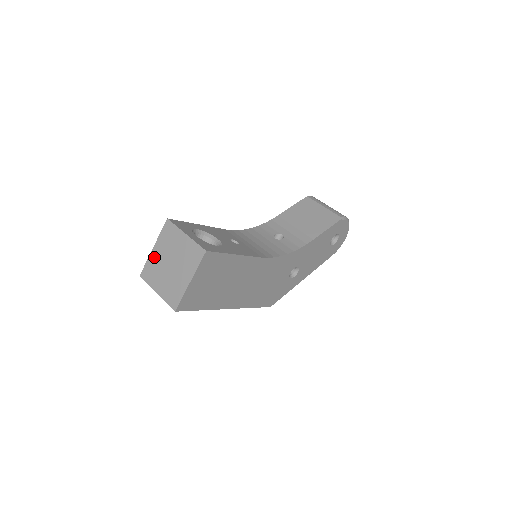
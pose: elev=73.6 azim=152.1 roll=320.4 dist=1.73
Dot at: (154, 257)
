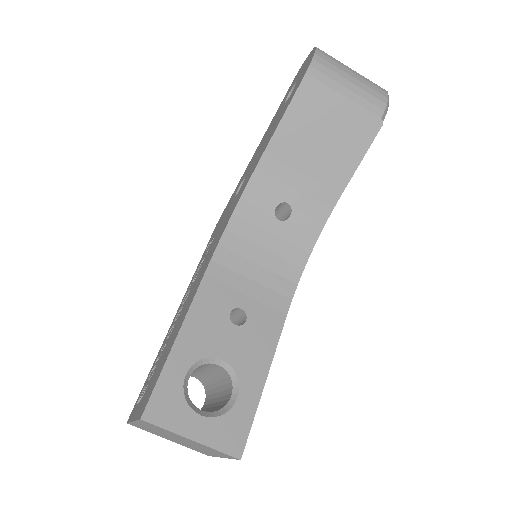
Dot at: occluded
